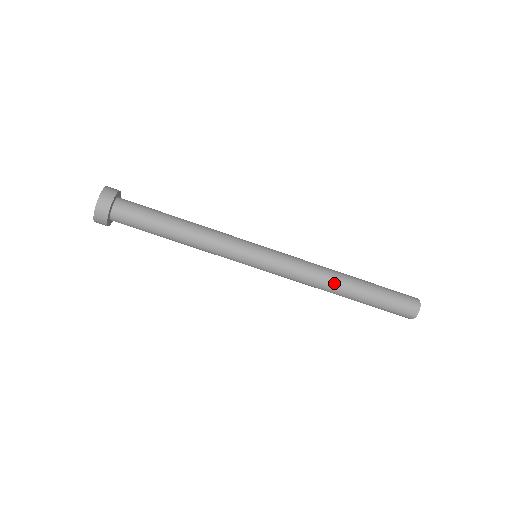
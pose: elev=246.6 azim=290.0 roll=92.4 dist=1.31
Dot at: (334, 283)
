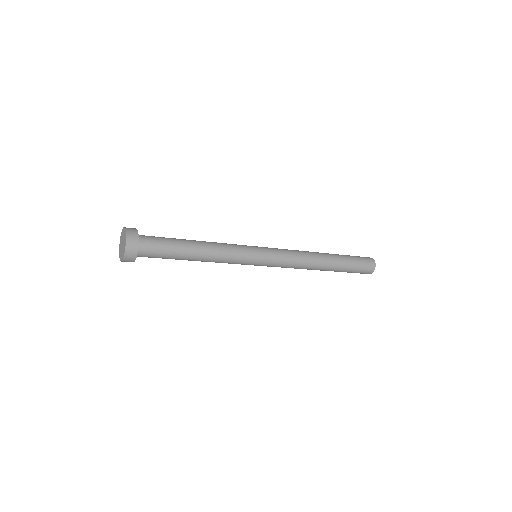
Dot at: (315, 269)
